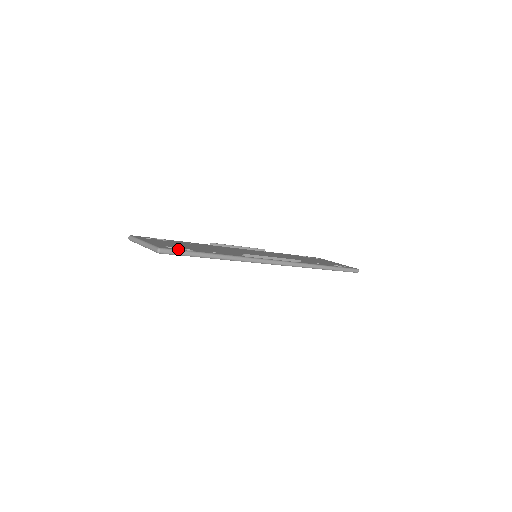
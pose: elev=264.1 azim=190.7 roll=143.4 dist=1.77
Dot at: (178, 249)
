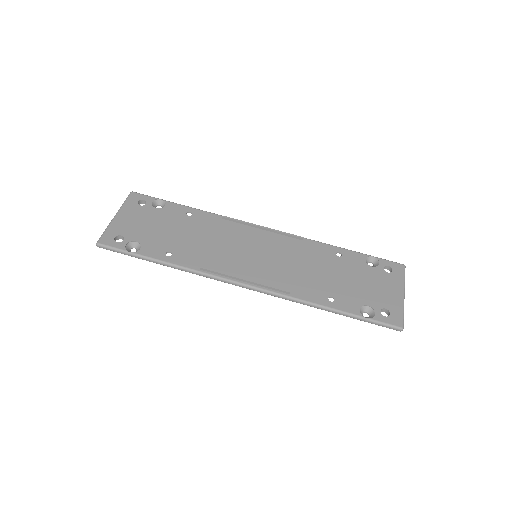
Dot at: (119, 247)
